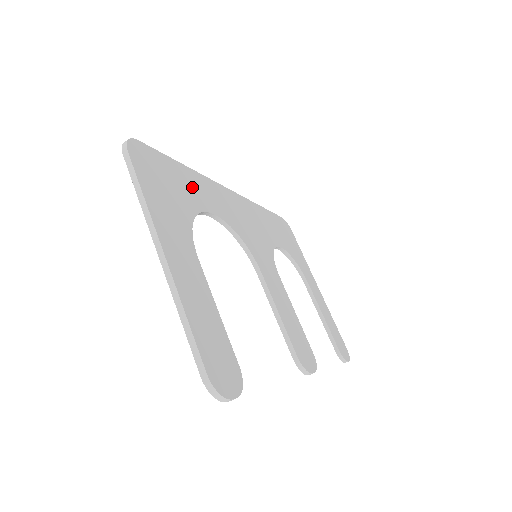
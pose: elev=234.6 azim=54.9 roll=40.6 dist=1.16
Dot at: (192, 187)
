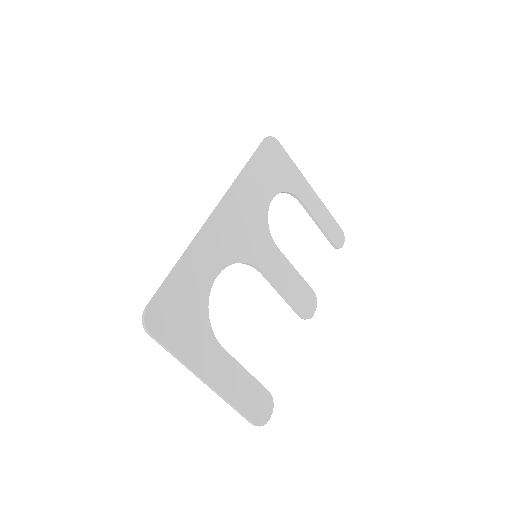
Dot at: (194, 277)
